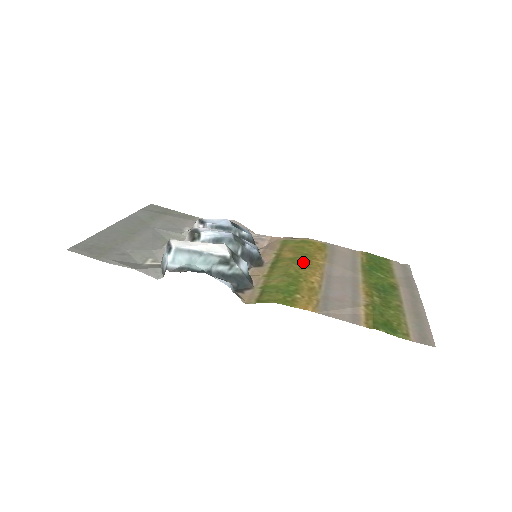
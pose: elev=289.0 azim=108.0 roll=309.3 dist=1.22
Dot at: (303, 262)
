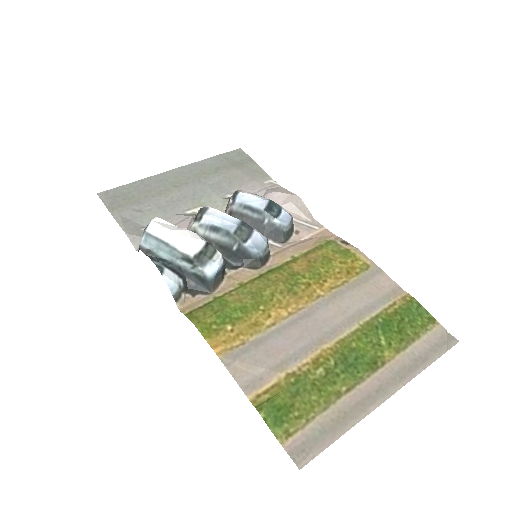
Dot at: (297, 284)
